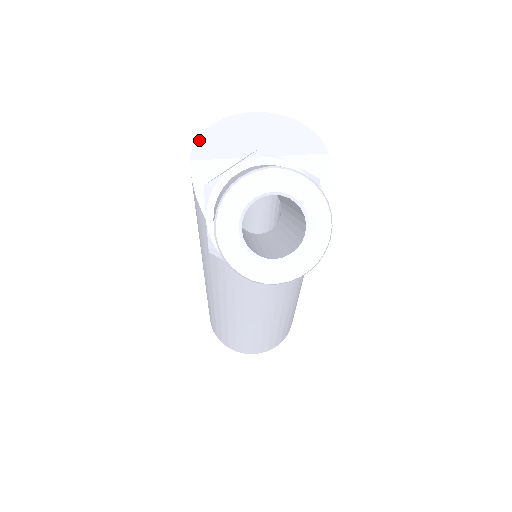
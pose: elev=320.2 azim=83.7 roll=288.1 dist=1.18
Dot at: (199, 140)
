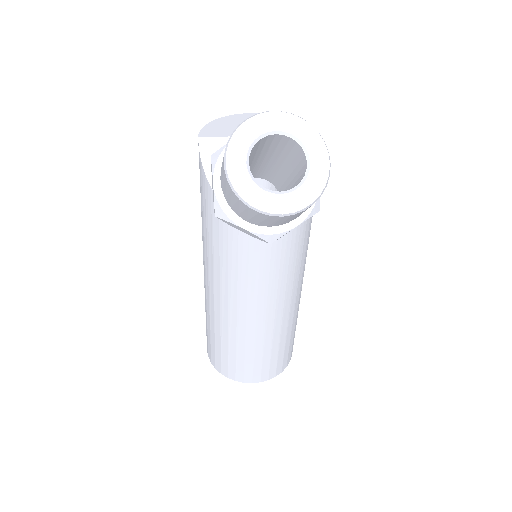
Dot at: (206, 127)
